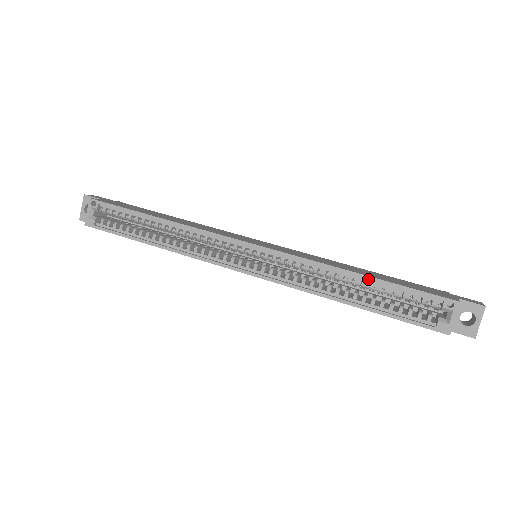
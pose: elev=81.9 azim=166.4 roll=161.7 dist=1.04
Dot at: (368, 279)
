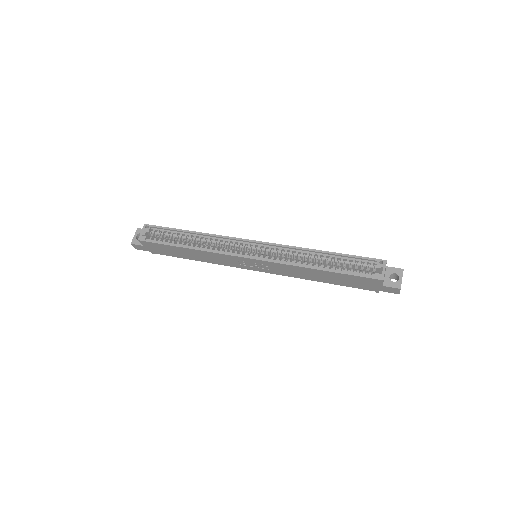
Dot at: (330, 253)
